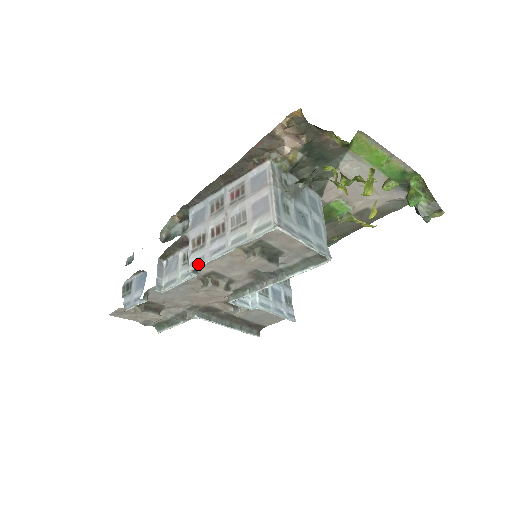
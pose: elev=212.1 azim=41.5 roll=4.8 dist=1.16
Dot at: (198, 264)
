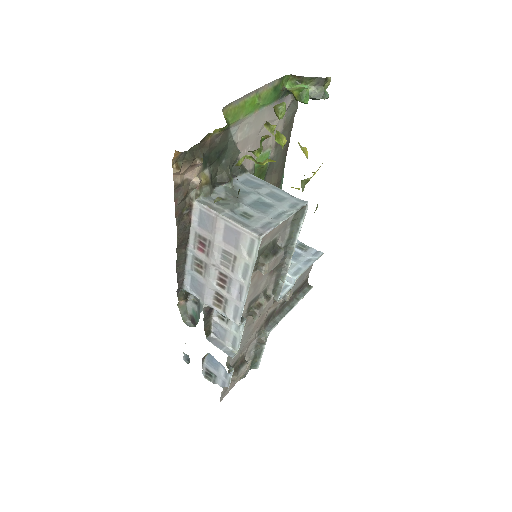
Dot at: (239, 315)
